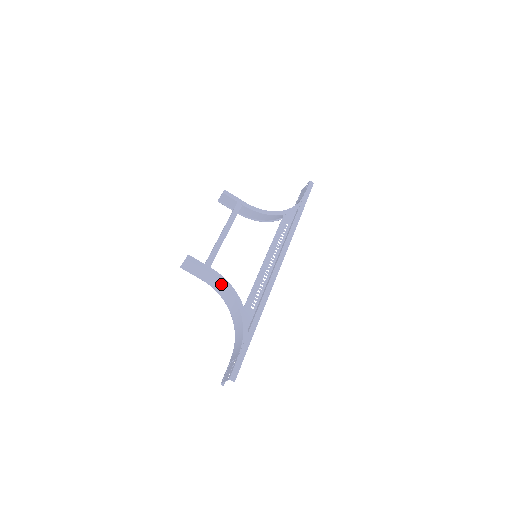
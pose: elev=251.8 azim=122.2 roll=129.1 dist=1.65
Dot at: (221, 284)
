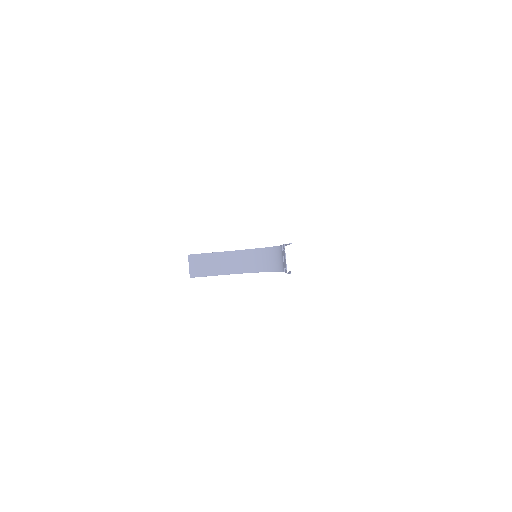
Dot at: (233, 255)
